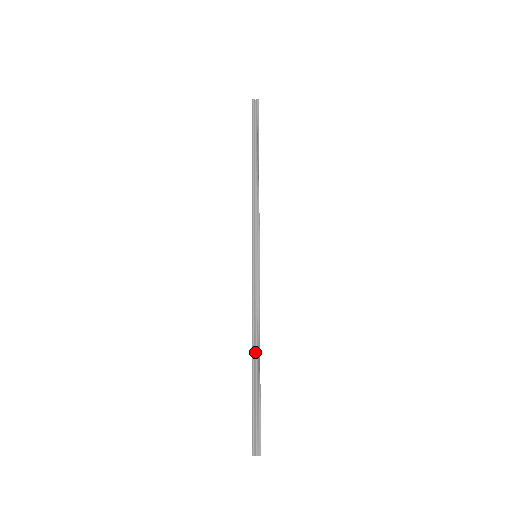
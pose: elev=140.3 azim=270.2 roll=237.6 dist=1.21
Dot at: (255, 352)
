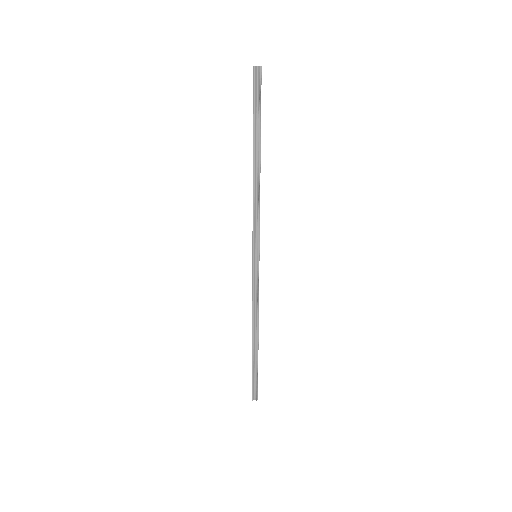
Dot at: (254, 336)
